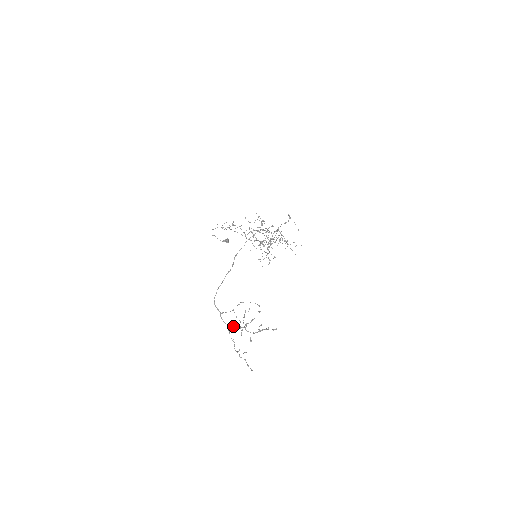
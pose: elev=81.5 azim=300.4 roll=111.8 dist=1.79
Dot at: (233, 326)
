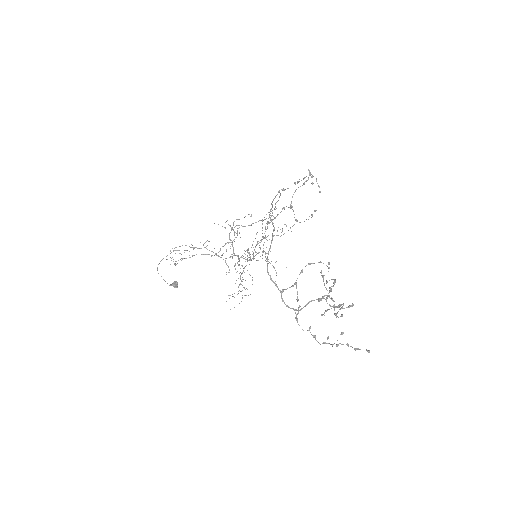
Dot at: (305, 305)
